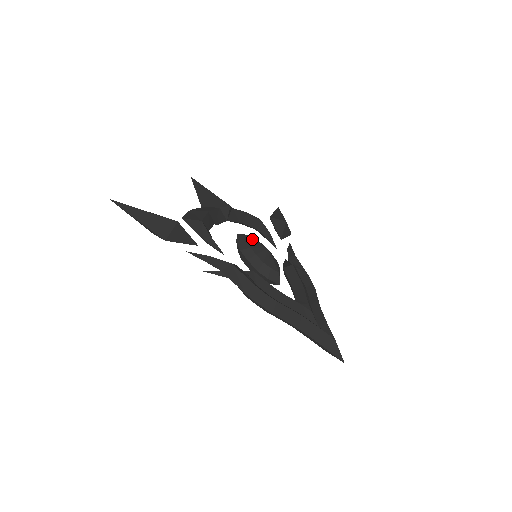
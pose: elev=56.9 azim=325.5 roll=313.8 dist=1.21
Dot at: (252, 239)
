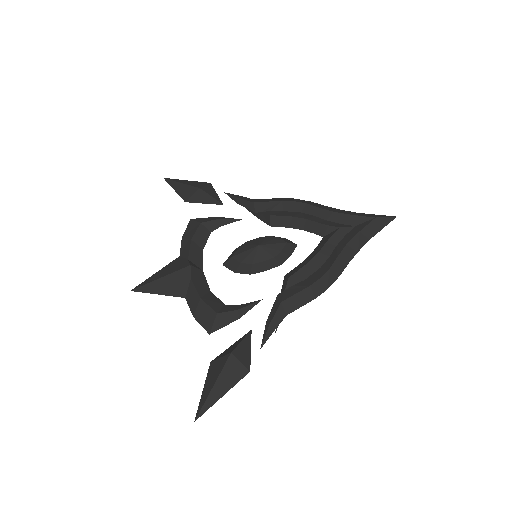
Dot at: (239, 256)
